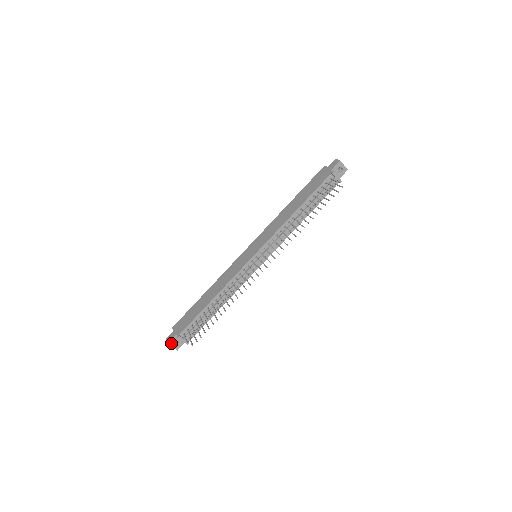
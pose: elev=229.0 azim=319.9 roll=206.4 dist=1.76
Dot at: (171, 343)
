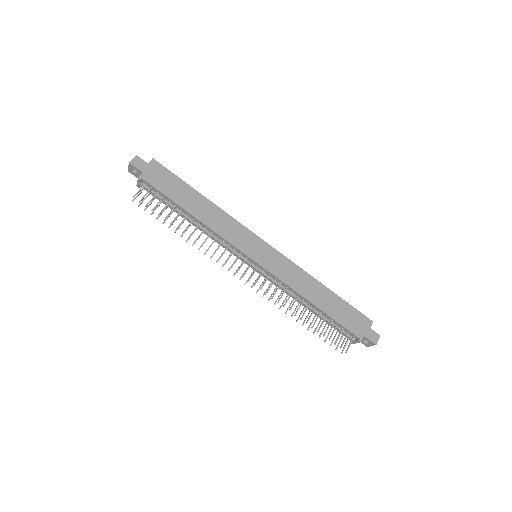
Dot at: (132, 166)
